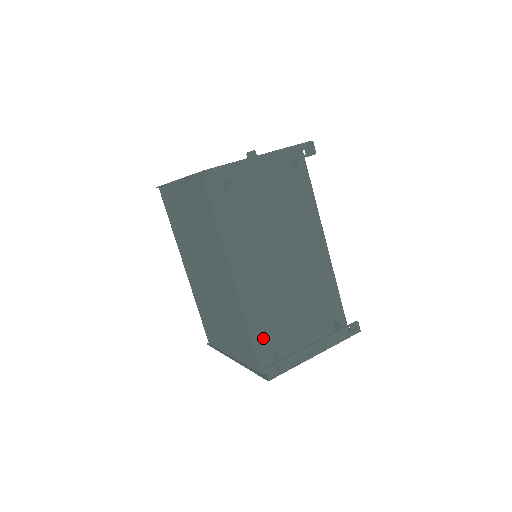
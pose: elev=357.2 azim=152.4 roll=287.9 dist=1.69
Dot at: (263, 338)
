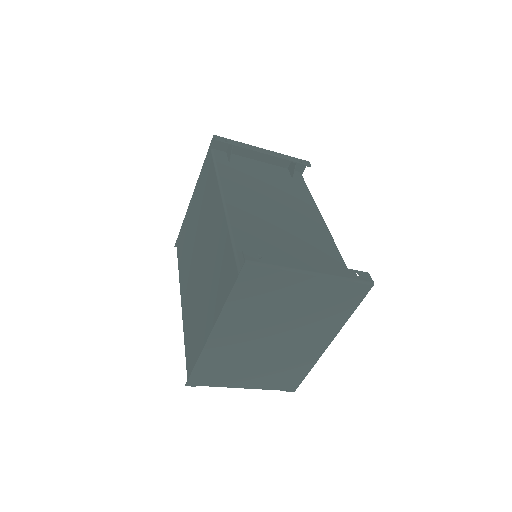
Dot at: occluded
